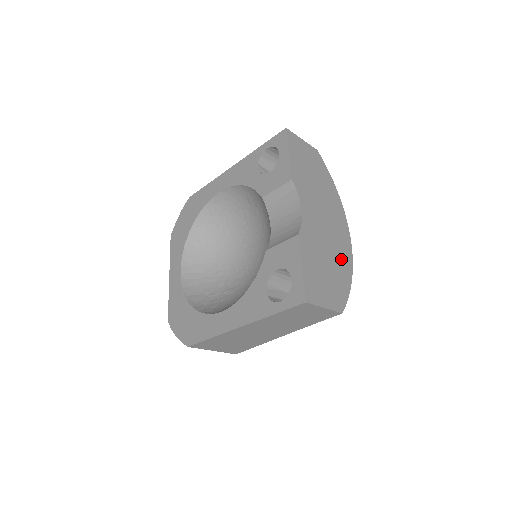
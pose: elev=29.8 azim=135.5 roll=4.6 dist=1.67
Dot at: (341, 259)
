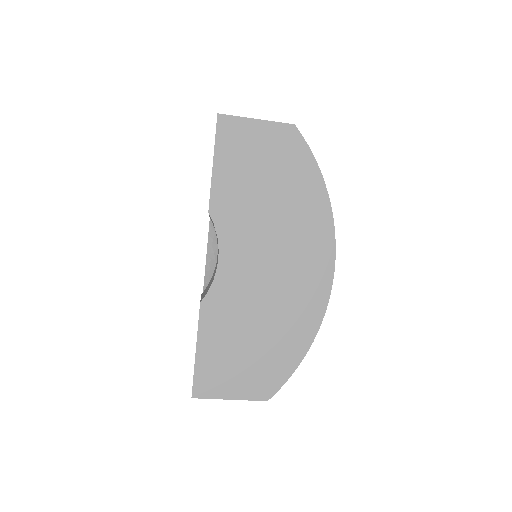
Dot at: (294, 317)
